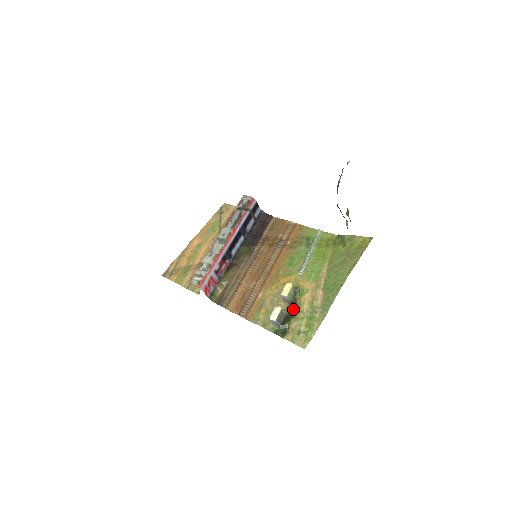
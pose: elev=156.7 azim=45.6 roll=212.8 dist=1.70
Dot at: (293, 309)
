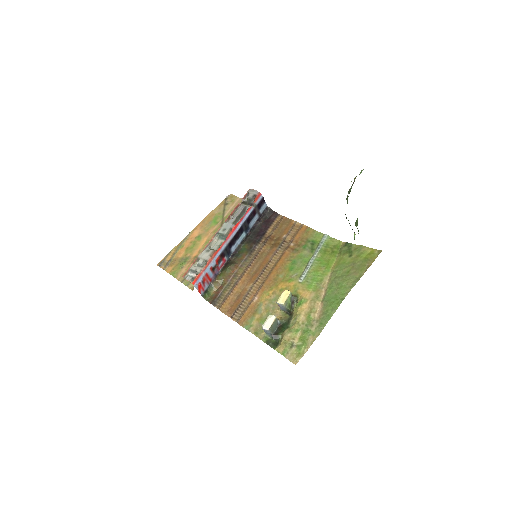
Dot at: (288, 319)
